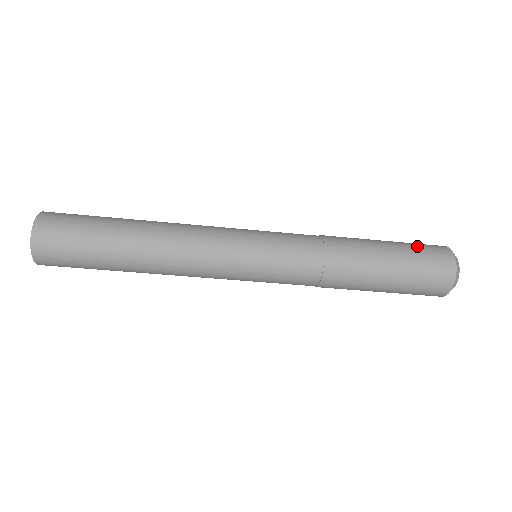
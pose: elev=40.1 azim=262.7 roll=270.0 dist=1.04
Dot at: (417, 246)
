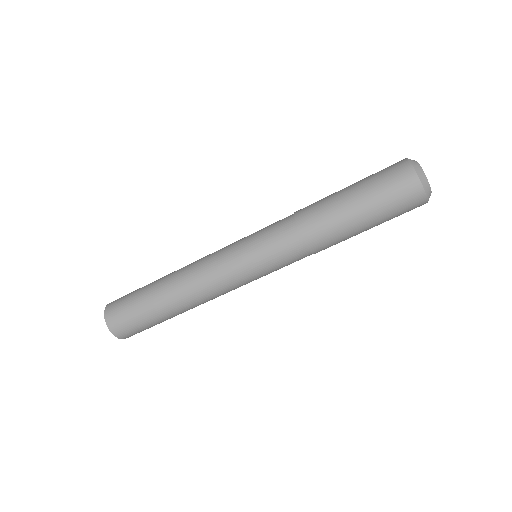
Dot at: occluded
